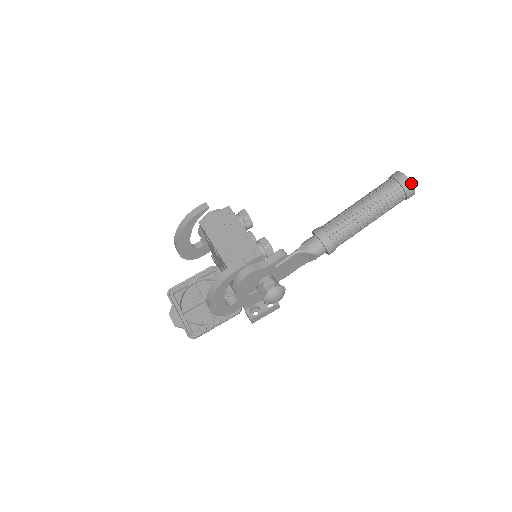
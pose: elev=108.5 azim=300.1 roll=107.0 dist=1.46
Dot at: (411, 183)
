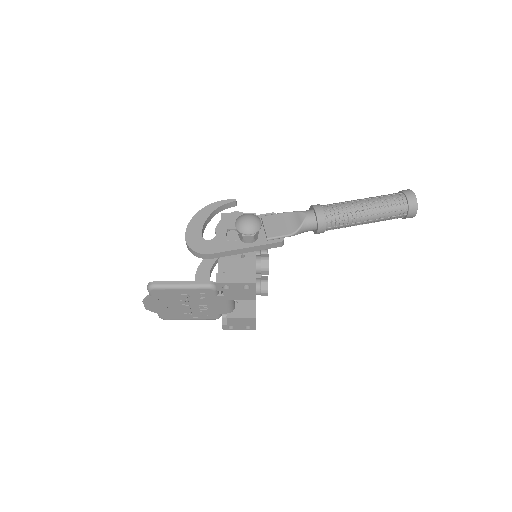
Dot at: (409, 189)
